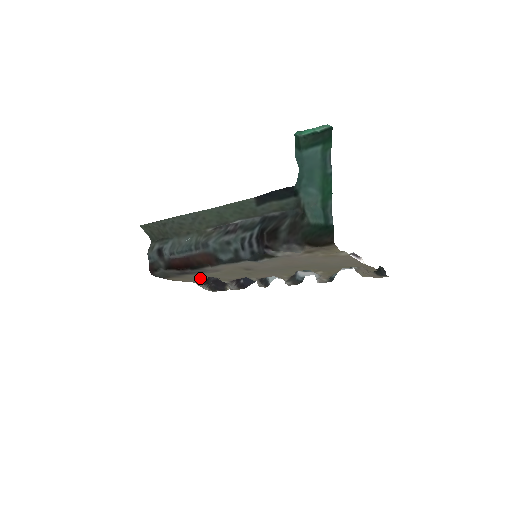
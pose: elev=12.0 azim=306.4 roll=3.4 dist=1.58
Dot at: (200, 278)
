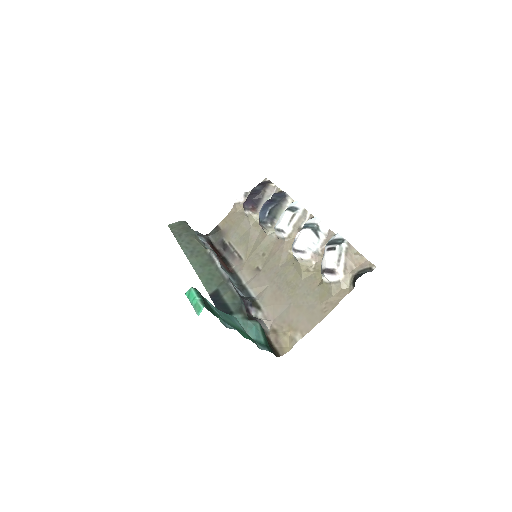
Dot at: (239, 226)
